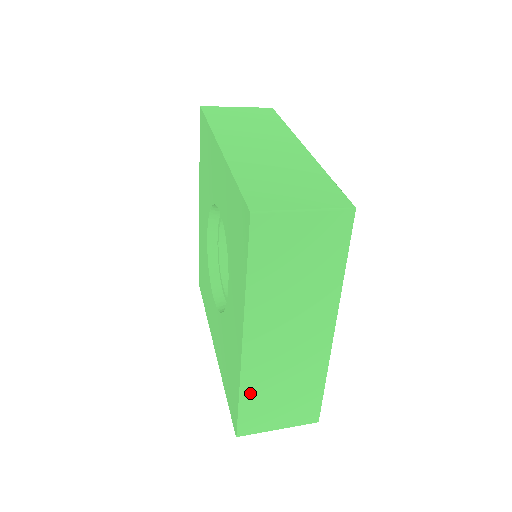
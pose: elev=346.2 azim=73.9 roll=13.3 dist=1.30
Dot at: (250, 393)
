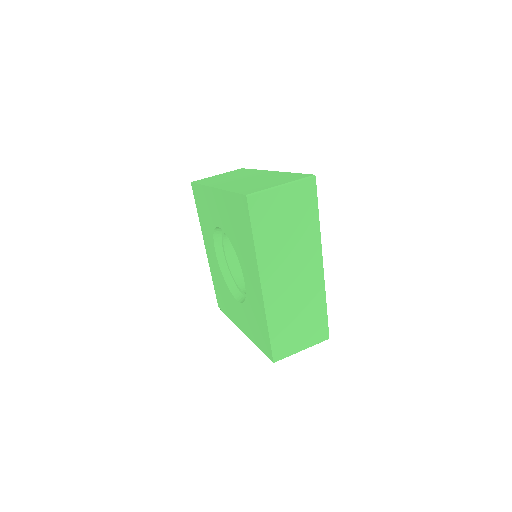
Dot at: occluded
